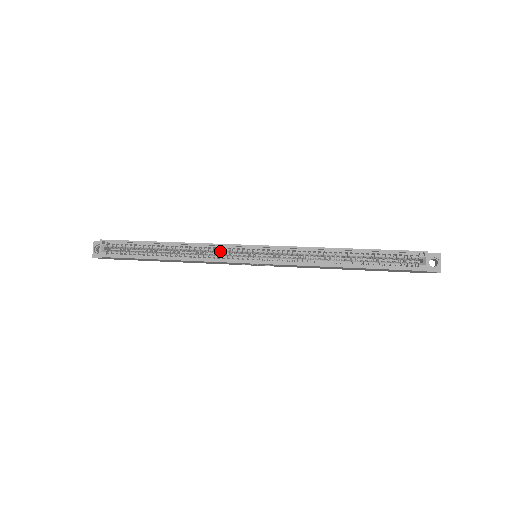
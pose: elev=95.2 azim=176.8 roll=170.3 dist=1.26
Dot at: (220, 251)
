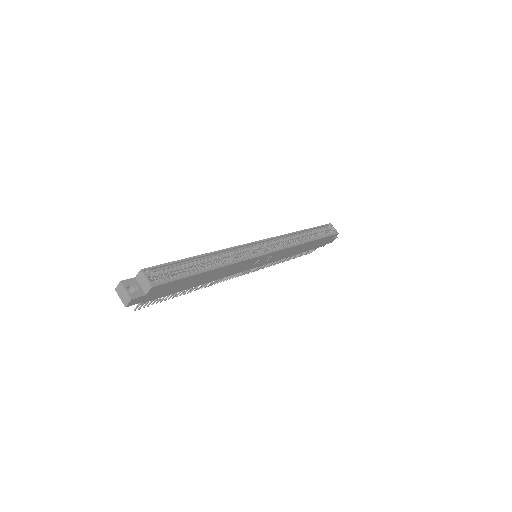
Dot at: (242, 253)
